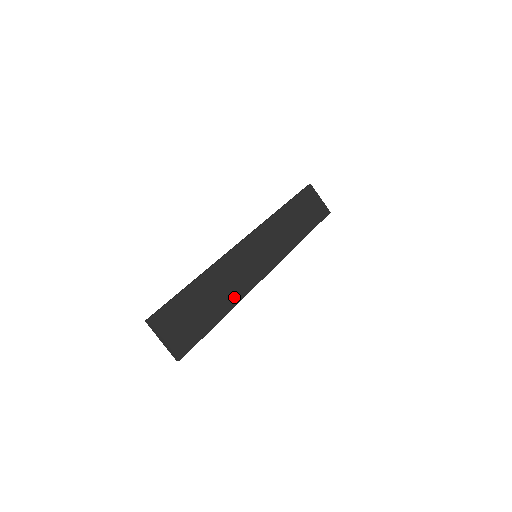
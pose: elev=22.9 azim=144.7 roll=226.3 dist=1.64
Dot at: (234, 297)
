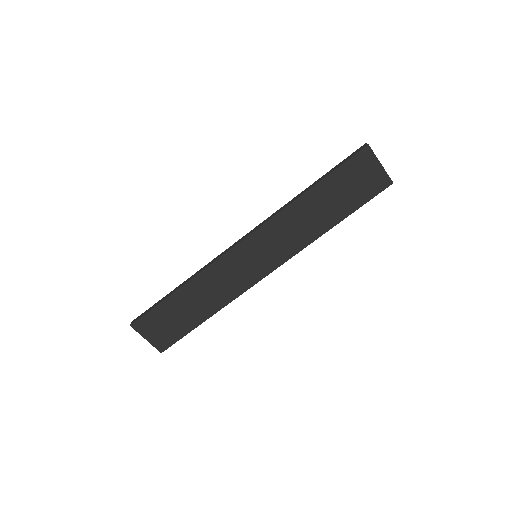
Dot at: (220, 302)
